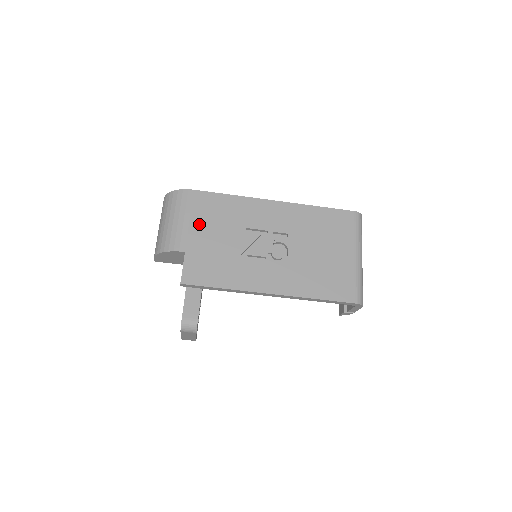
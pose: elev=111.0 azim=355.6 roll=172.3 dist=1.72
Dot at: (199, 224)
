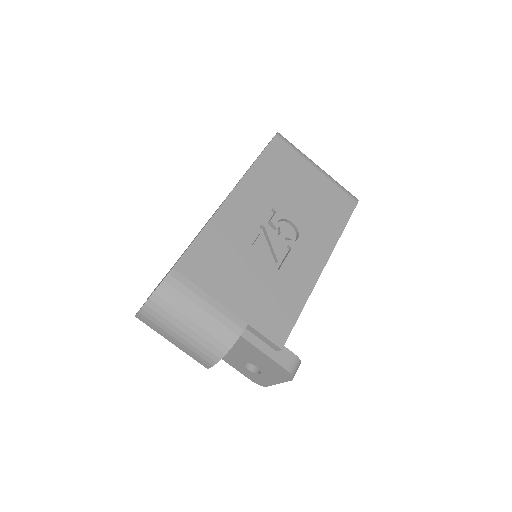
Dot at: (221, 289)
